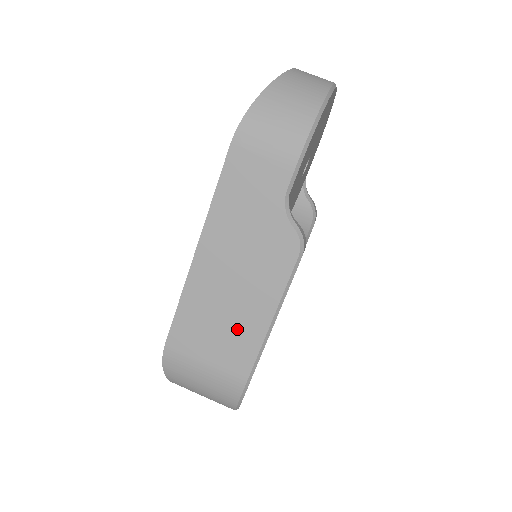
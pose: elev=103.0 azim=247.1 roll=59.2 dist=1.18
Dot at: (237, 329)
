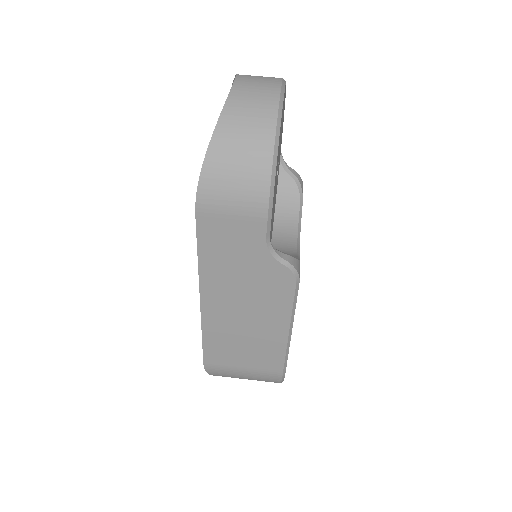
Dot at: (260, 343)
